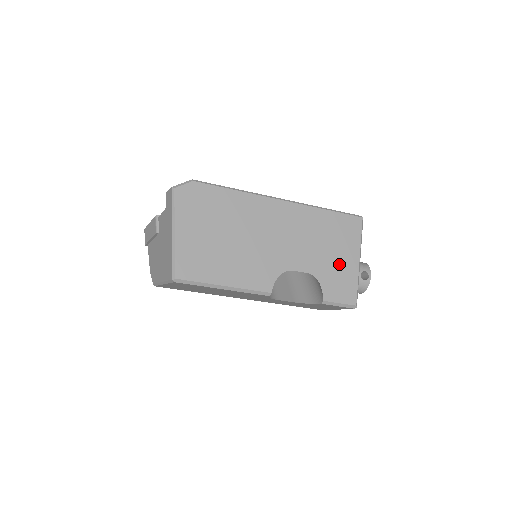
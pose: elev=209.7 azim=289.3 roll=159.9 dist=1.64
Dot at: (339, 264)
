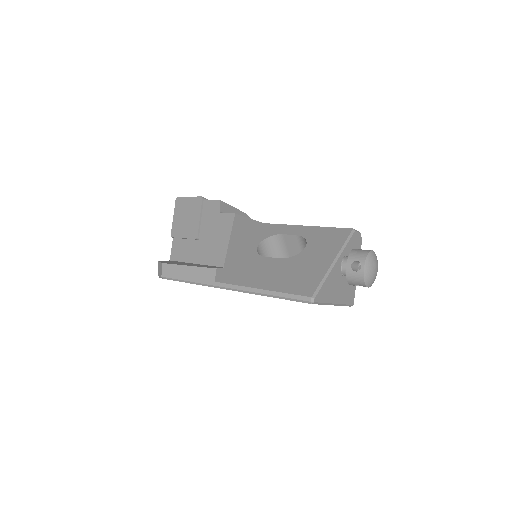
Dot at: occluded
